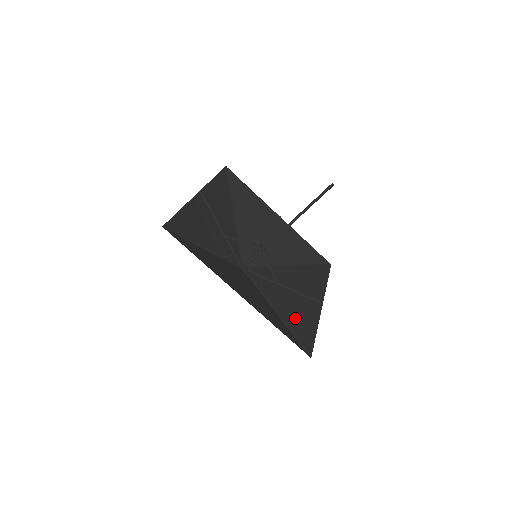
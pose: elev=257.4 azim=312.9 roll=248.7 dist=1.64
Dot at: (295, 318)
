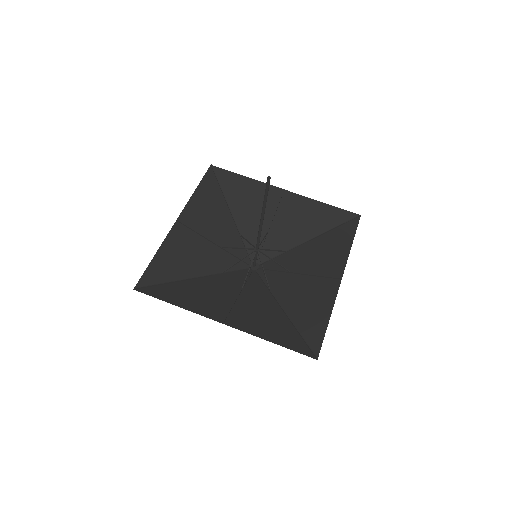
Dot at: (305, 312)
